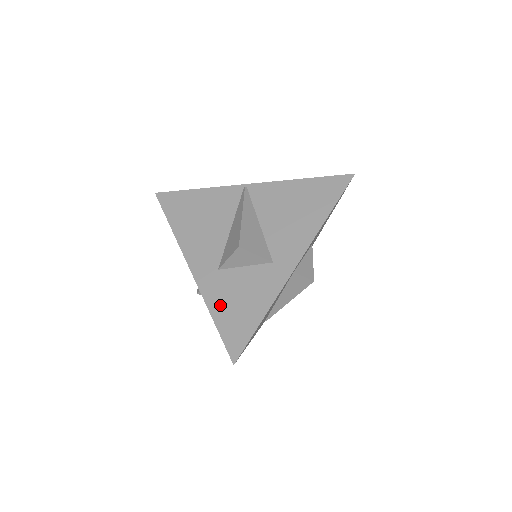
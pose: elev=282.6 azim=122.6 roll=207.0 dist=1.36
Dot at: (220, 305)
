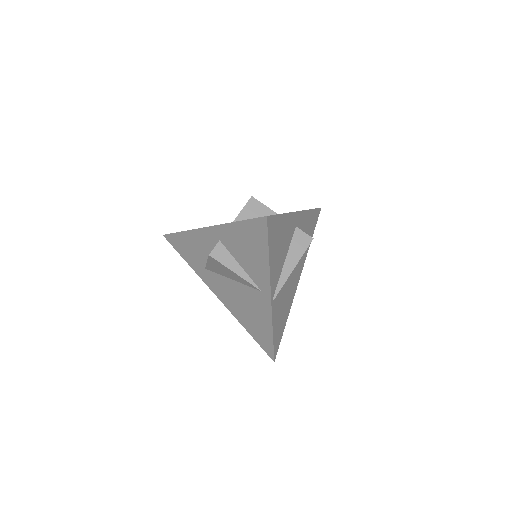
Dot at: occluded
